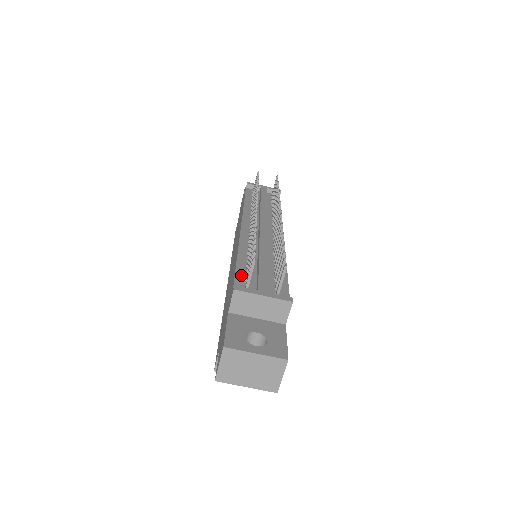
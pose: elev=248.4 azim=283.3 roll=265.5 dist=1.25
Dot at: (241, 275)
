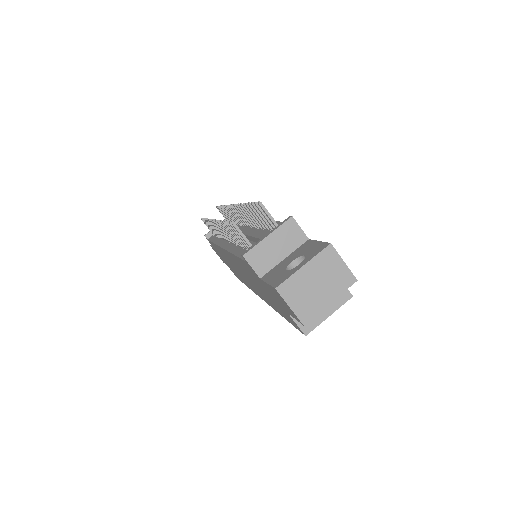
Dot at: occluded
